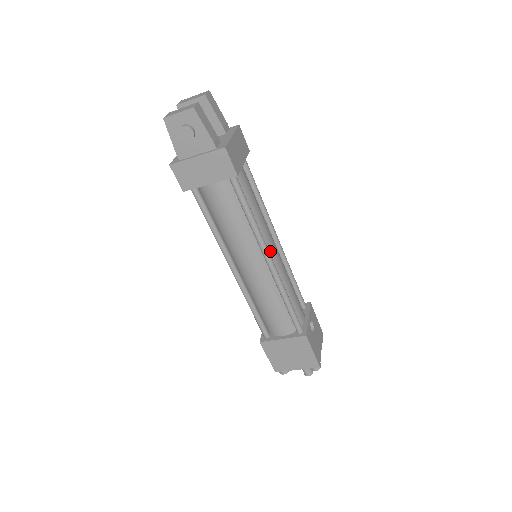
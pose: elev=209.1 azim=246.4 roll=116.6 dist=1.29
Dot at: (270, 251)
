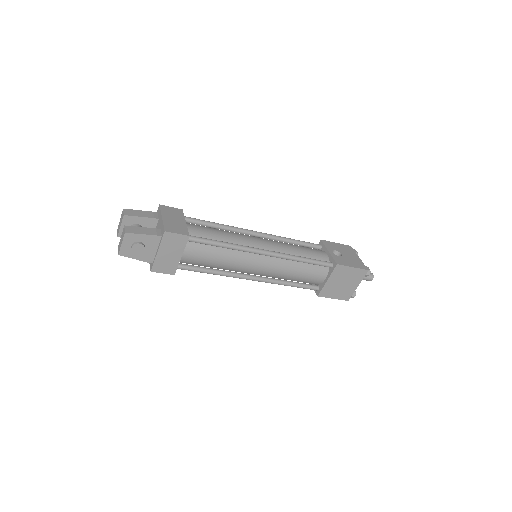
Dot at: (258, 246)
